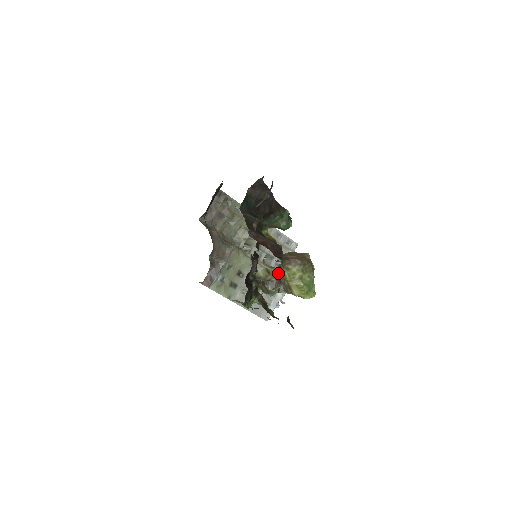
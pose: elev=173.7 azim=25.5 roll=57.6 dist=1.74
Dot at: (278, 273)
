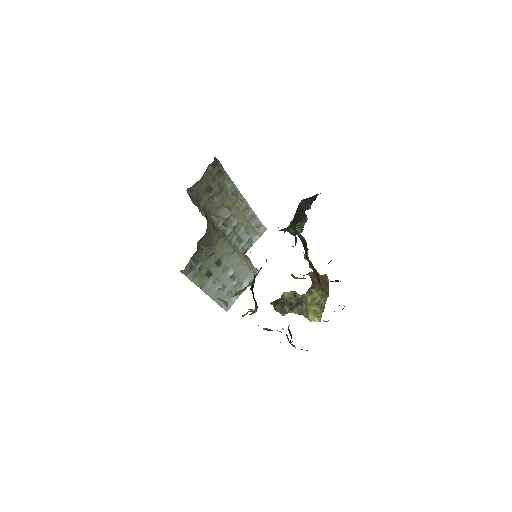
Dot at: occluded
